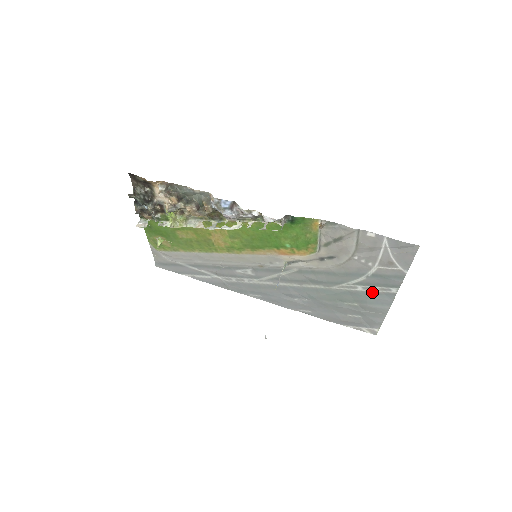
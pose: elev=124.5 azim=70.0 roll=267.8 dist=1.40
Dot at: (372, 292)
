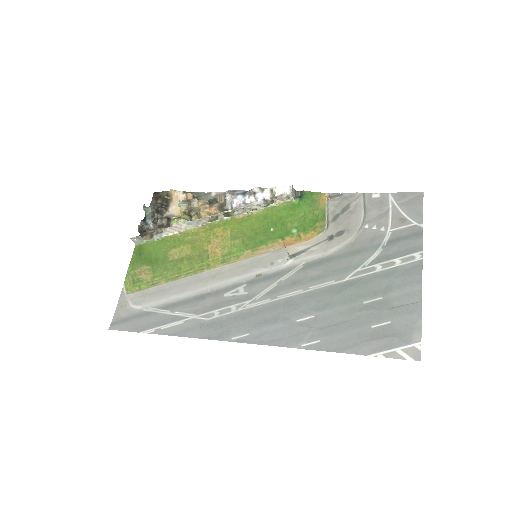
Dot at: (394, 269)
